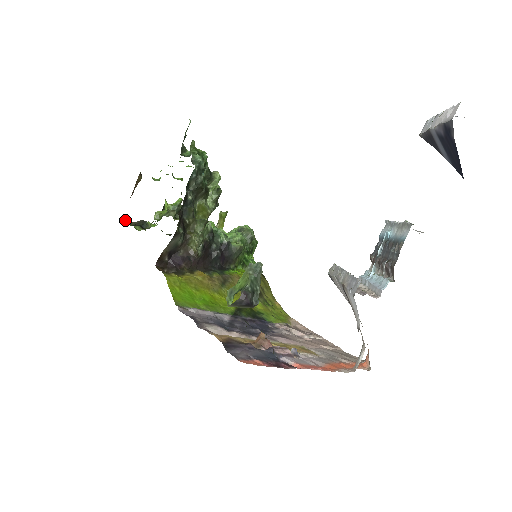
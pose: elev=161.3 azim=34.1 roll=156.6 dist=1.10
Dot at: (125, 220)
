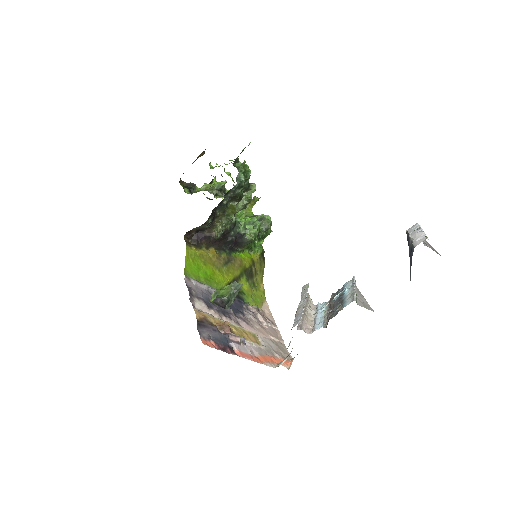
Dot at: (180, 179)
